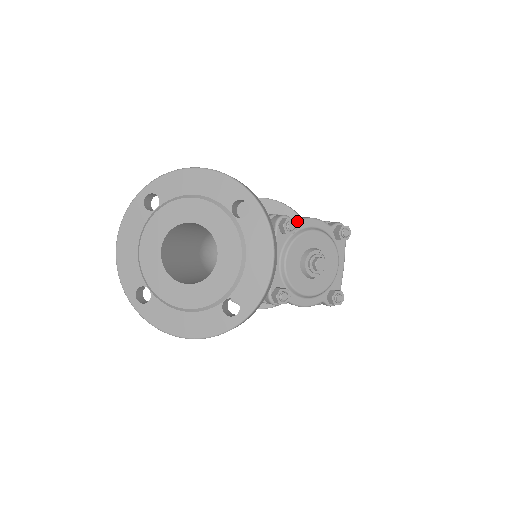
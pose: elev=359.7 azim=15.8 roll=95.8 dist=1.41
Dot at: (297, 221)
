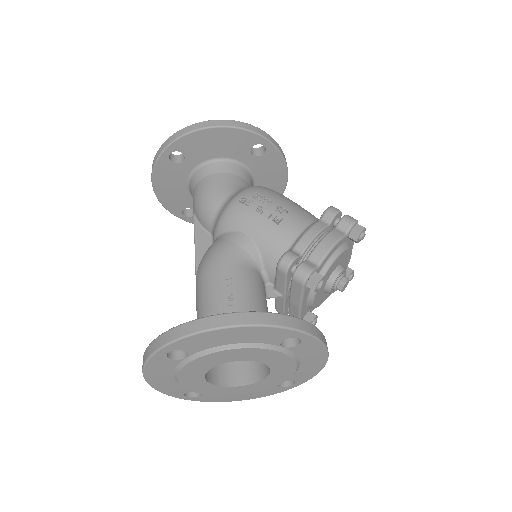
Dot at: (320, 265)
